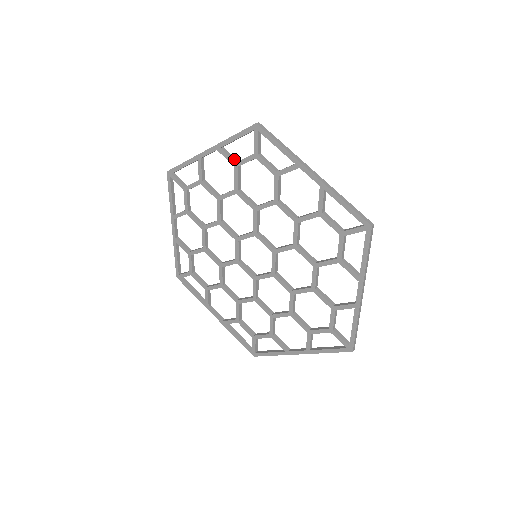
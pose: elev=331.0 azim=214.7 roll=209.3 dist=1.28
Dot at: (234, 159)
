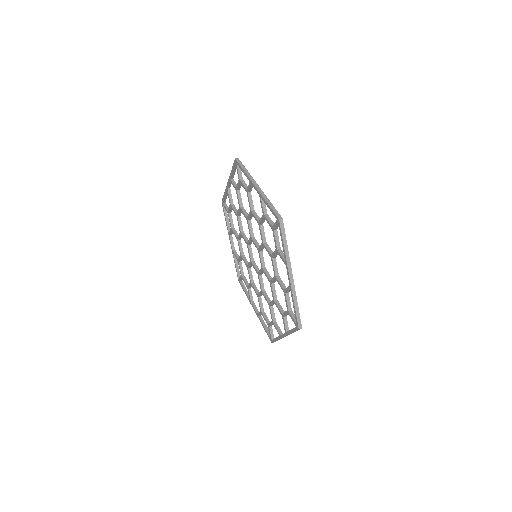
Dot at: occluded
